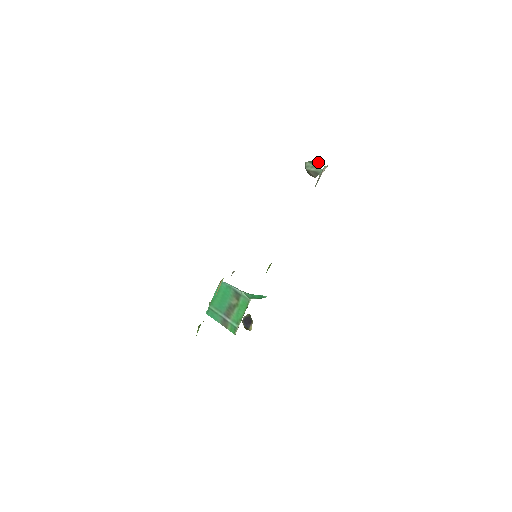
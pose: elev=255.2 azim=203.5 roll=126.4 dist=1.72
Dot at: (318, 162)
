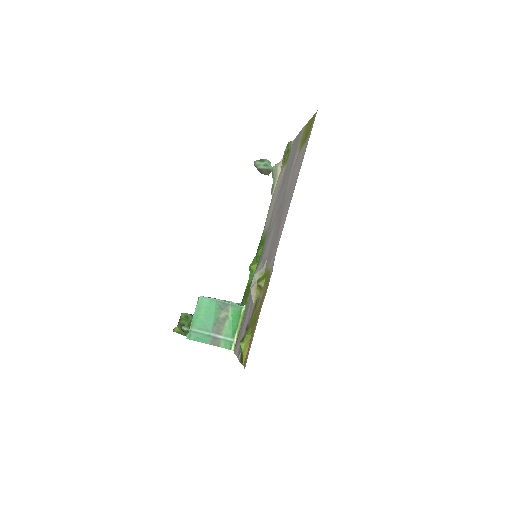
Dot at: (268, 160)
